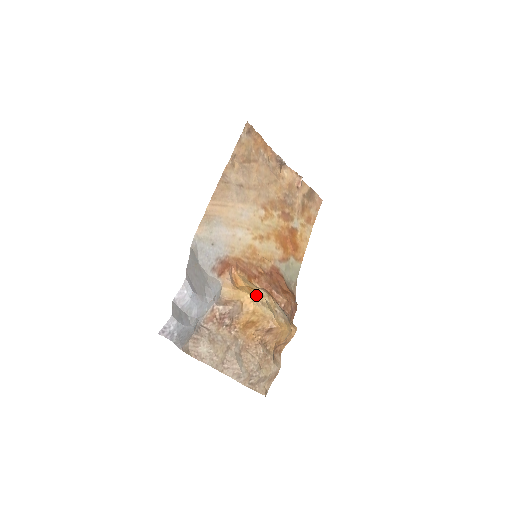
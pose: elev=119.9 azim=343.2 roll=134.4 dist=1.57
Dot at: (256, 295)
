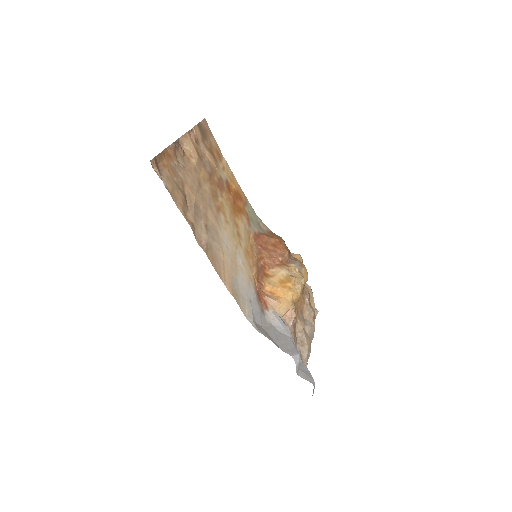
Dot at: (292, 285)
